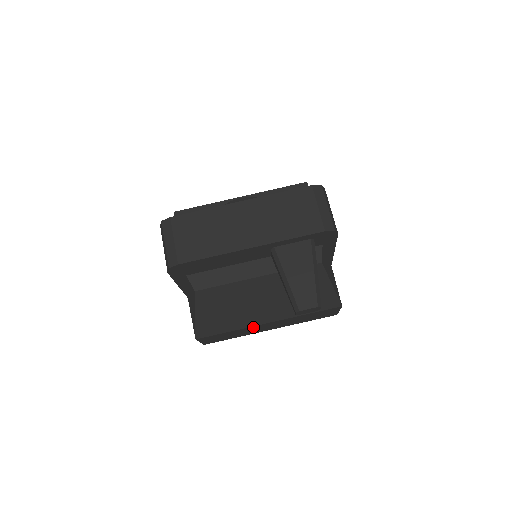
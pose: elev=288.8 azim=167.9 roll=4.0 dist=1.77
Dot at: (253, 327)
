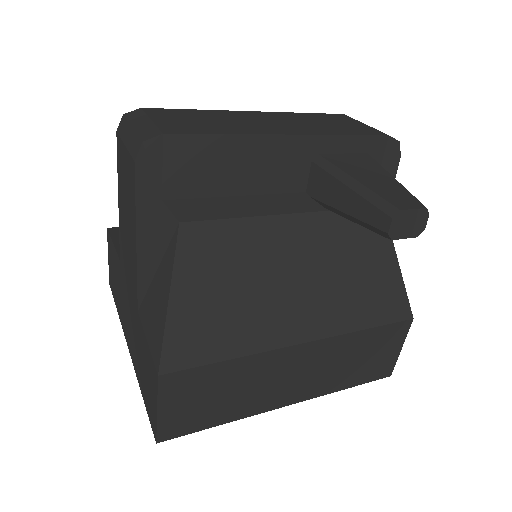
Dot at: (272, 359)
